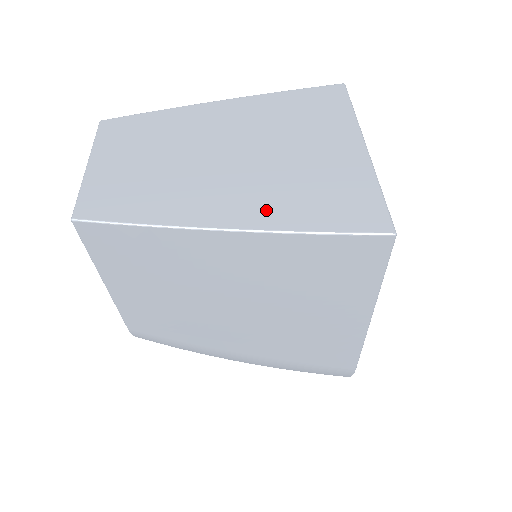
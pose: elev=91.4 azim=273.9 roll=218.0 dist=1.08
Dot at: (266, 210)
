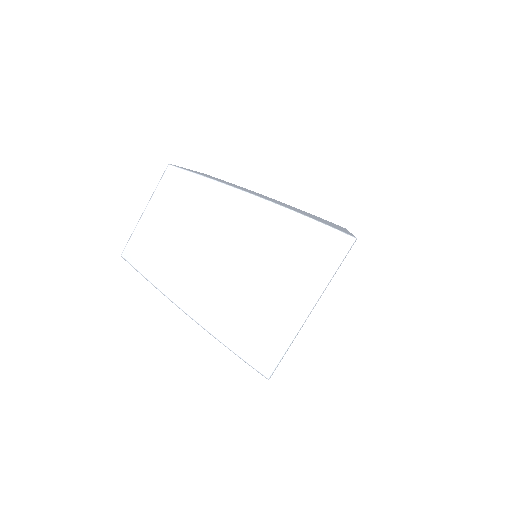
Dot at: (219, 320)
